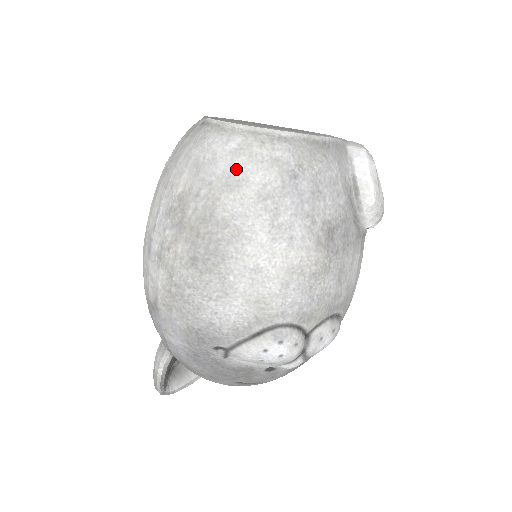
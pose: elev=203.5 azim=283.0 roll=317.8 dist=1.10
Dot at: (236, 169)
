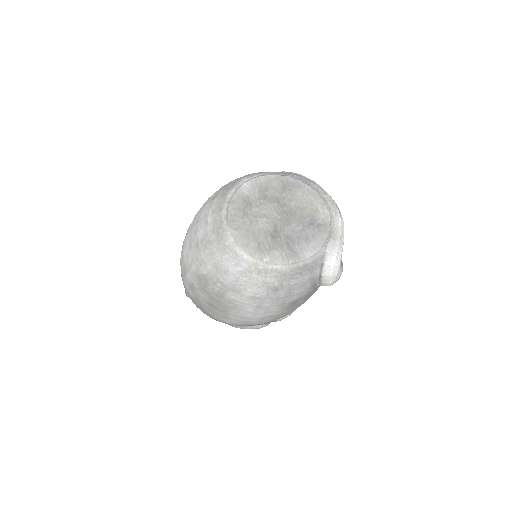
Dot at: (240, 283)
